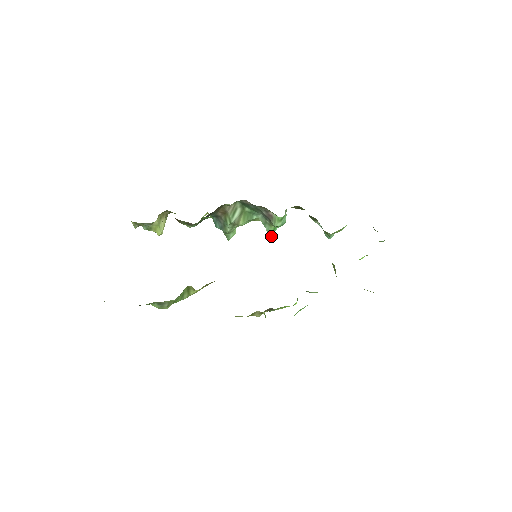
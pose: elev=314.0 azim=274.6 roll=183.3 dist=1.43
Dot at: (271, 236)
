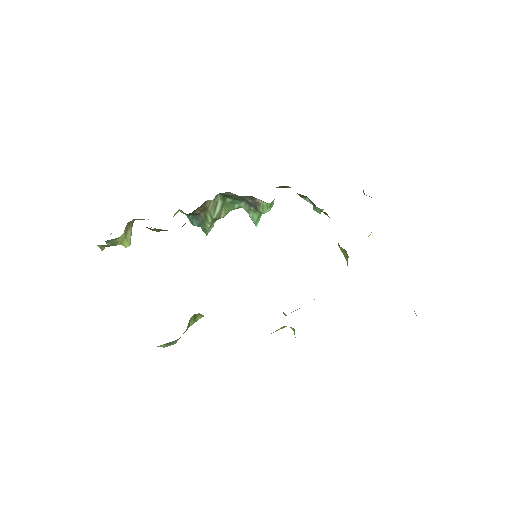
Dot at: (257, 223)
